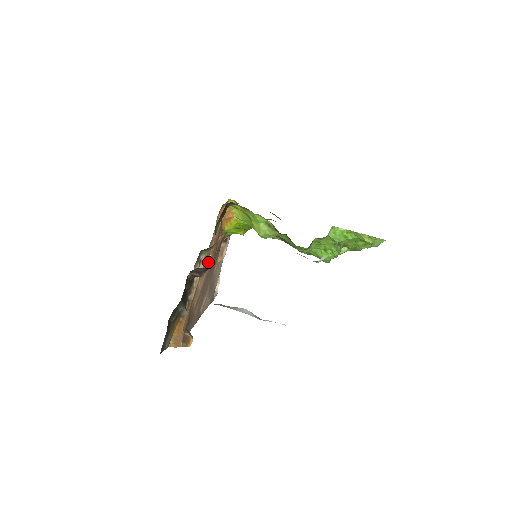
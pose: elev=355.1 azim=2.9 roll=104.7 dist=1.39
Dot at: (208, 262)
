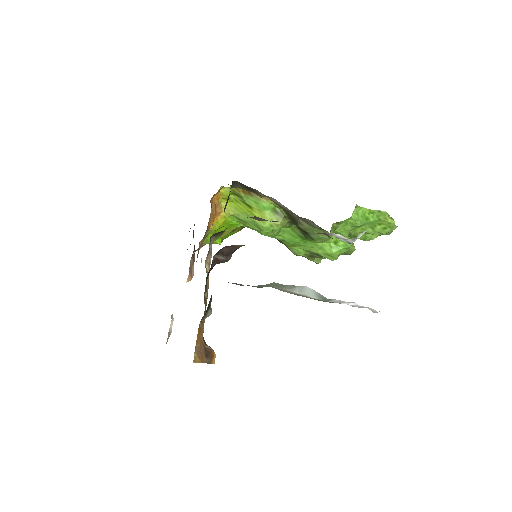
Dot at: occluded
